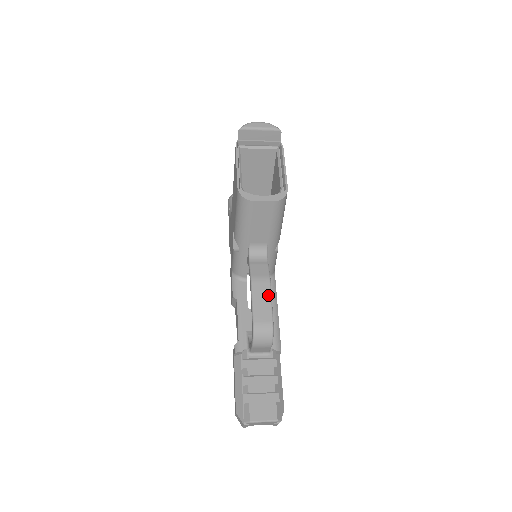
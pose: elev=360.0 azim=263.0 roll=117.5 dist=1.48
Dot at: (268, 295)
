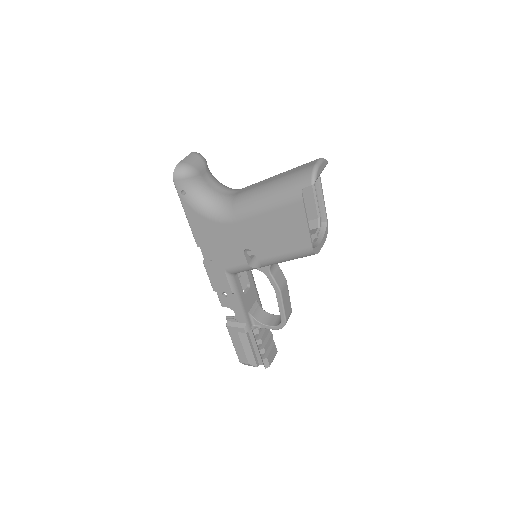
Dot at: (288, 294)
